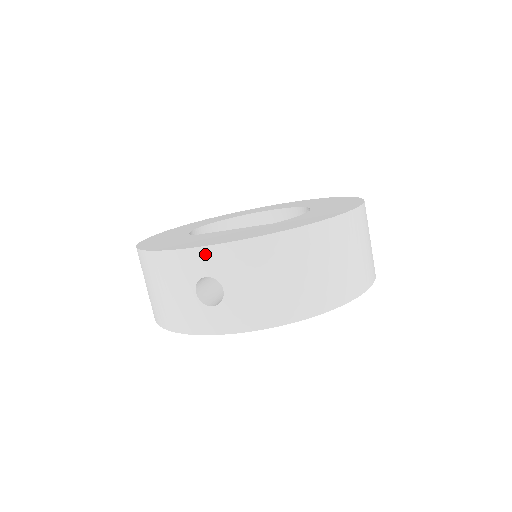
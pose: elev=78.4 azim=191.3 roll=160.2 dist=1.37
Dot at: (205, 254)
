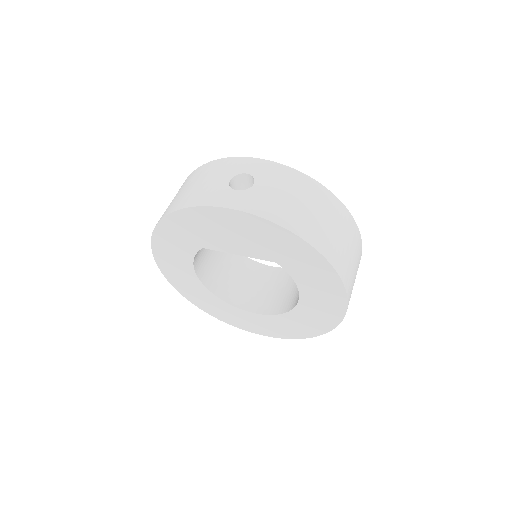
Dot at: (256, 162)
